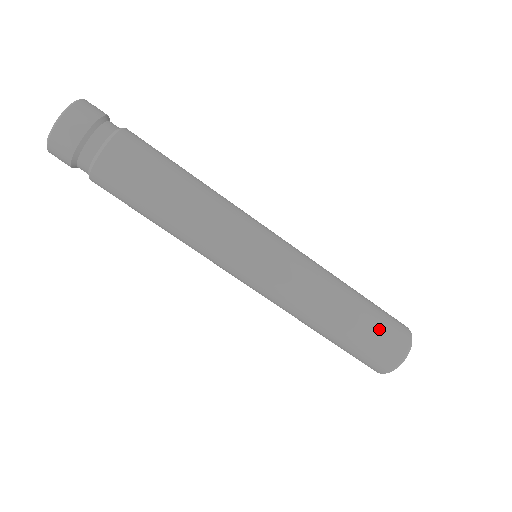
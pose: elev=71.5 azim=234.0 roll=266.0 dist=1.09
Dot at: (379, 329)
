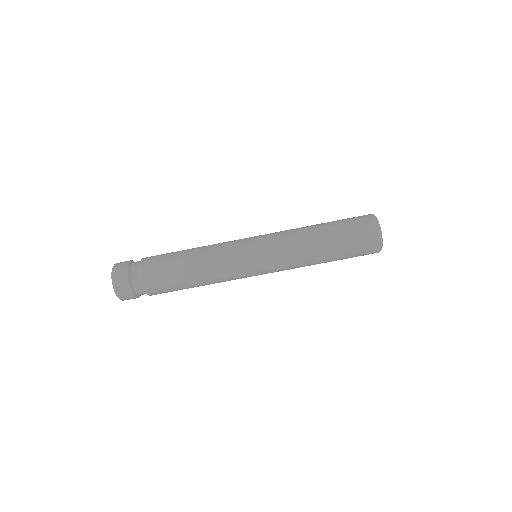
Dot at: (353, 249)
